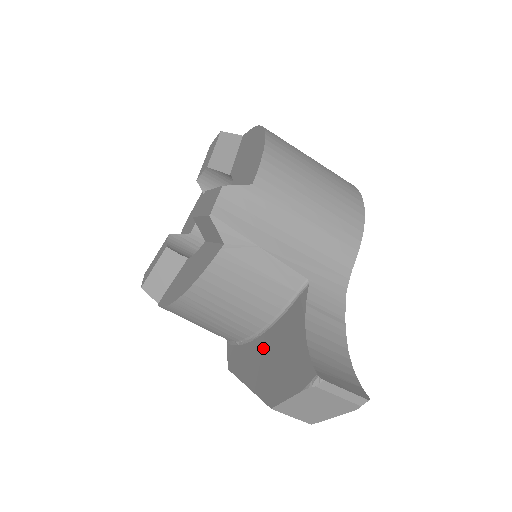
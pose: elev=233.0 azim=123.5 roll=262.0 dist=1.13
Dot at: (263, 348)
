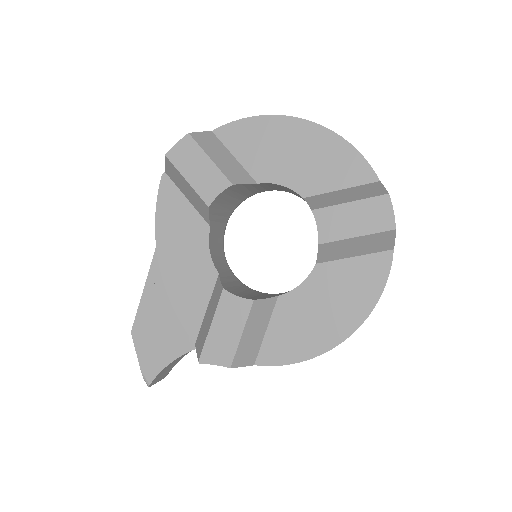
Dot at: occluded
